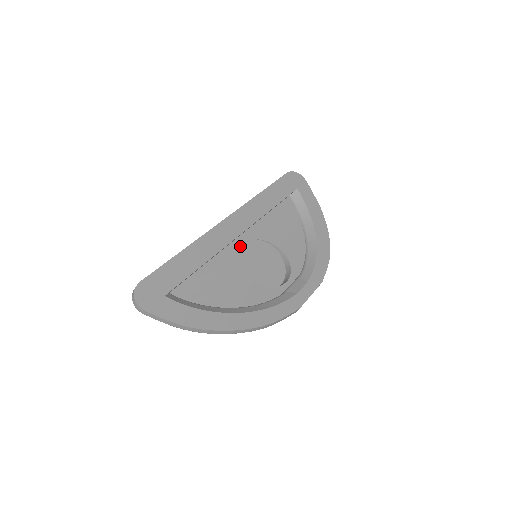
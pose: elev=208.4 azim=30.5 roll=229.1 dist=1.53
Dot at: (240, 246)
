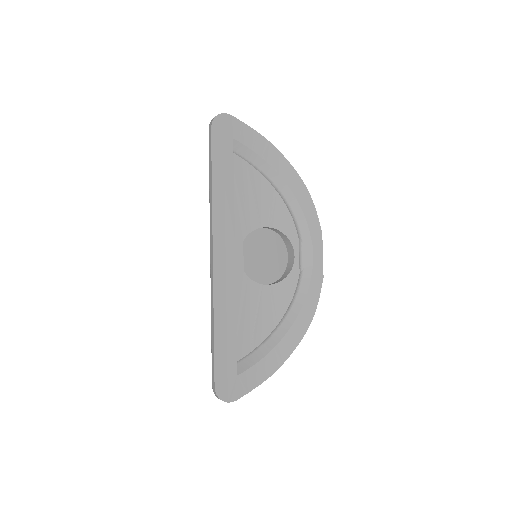
Dot at: (239, 262)
